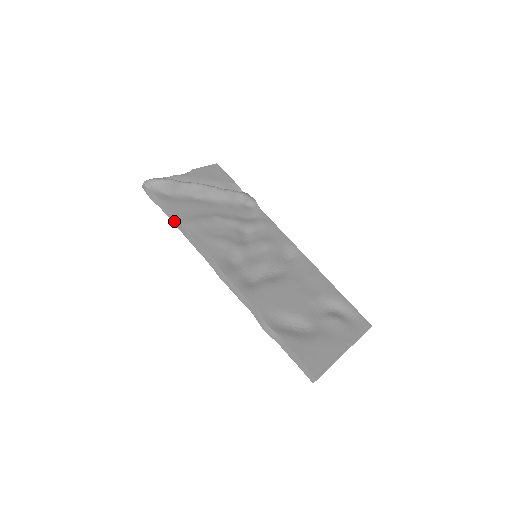
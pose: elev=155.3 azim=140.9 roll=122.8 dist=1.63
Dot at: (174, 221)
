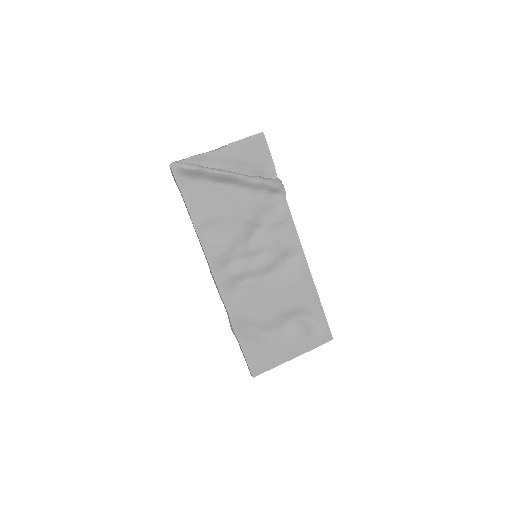
Dot at: (188, 212)
